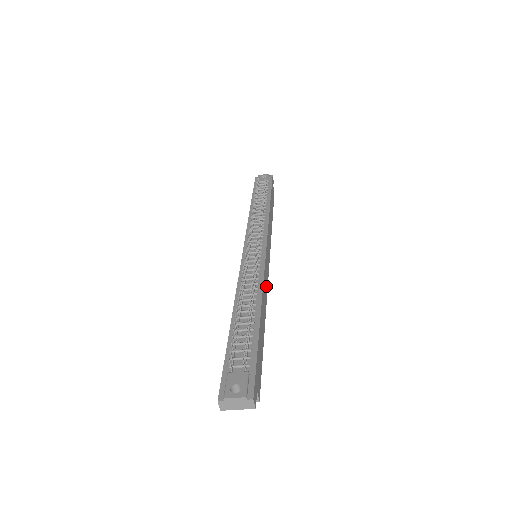
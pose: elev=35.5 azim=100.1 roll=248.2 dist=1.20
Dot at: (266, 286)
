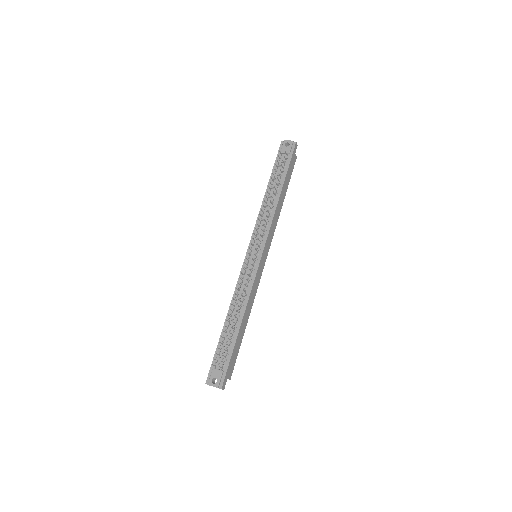
Dot at: (256, 289)
